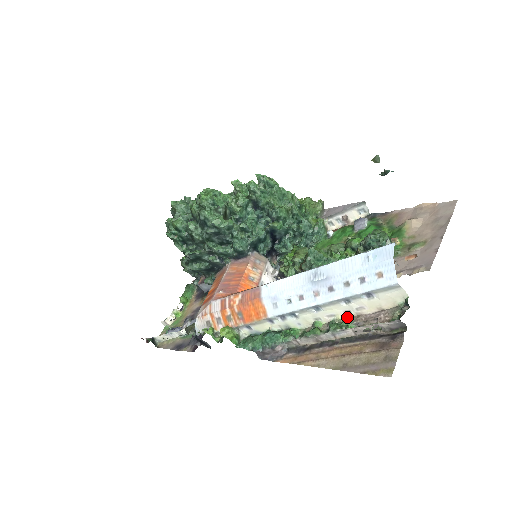
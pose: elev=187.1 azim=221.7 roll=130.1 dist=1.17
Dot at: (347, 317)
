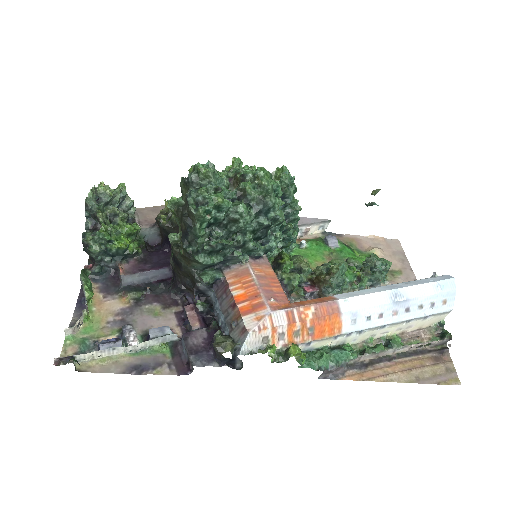
Dot at: (395, 334)
